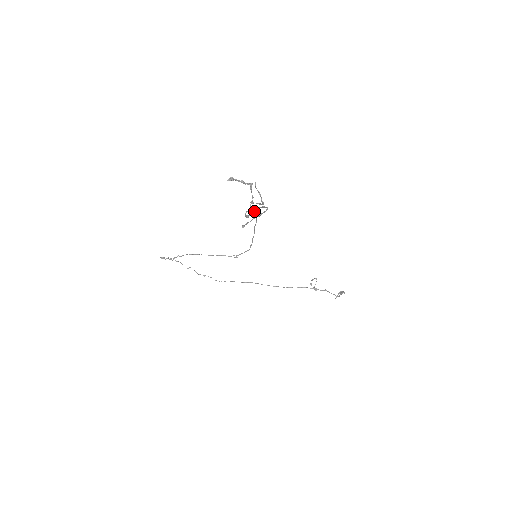
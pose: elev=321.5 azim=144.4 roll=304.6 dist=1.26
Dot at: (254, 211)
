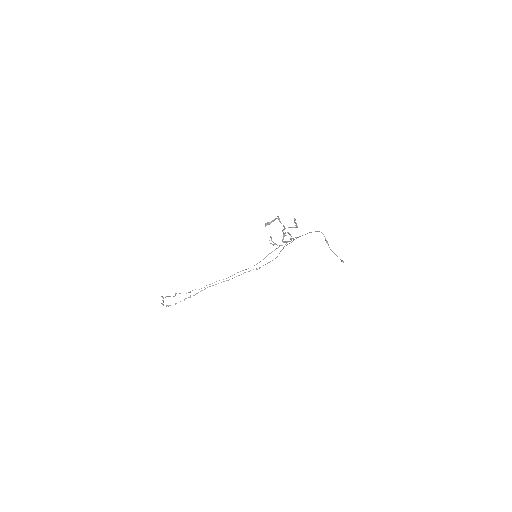
Dot at: (297, 237)
